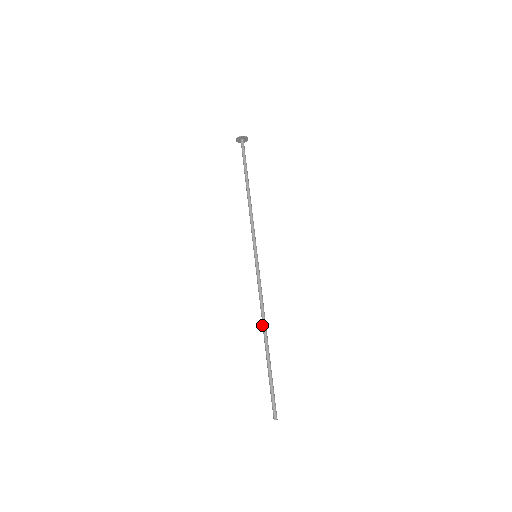
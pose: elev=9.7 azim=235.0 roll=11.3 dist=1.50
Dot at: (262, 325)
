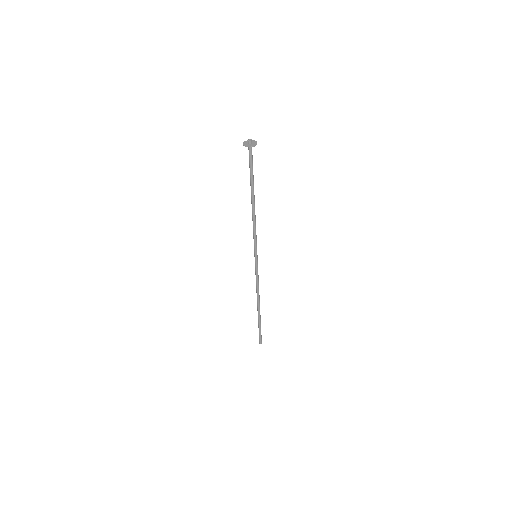
Dot at: (257, 300)
